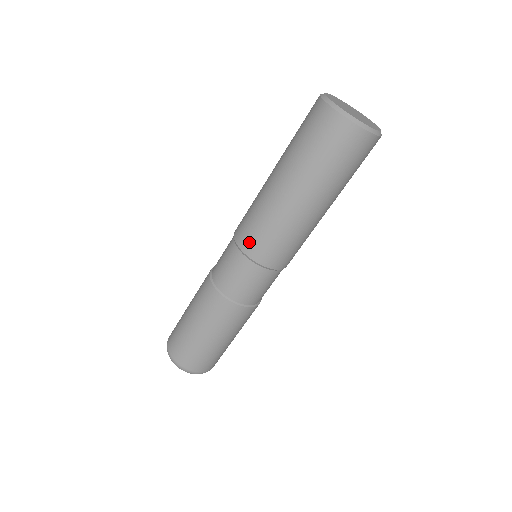
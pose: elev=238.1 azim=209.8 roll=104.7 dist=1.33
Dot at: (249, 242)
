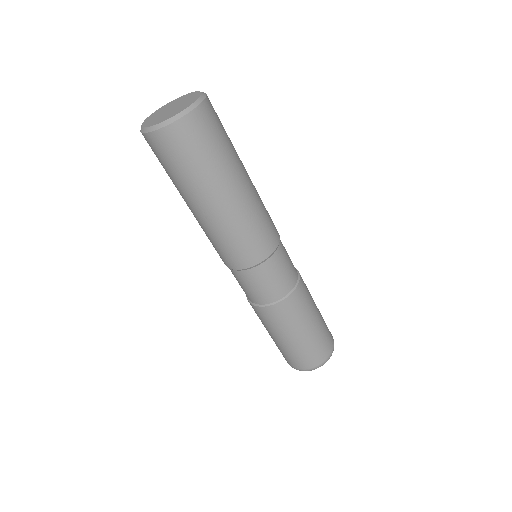
Dot at: (221, 258)
